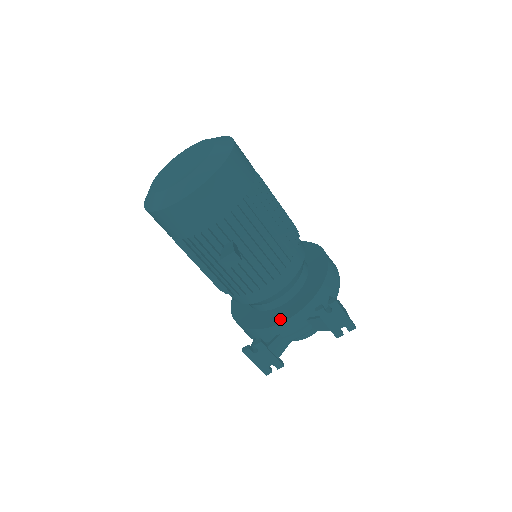
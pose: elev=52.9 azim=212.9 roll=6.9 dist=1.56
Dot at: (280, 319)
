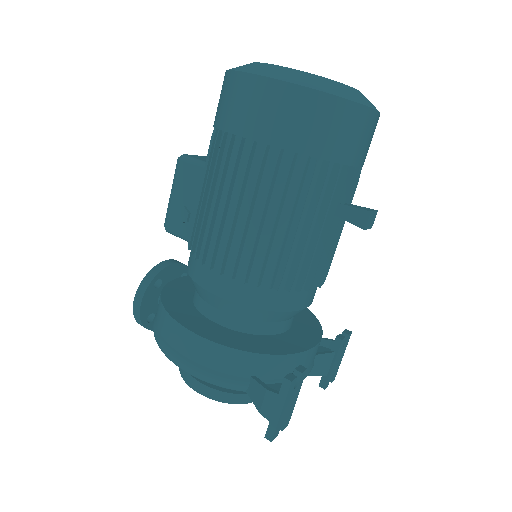
Dot at: (305, 344)
